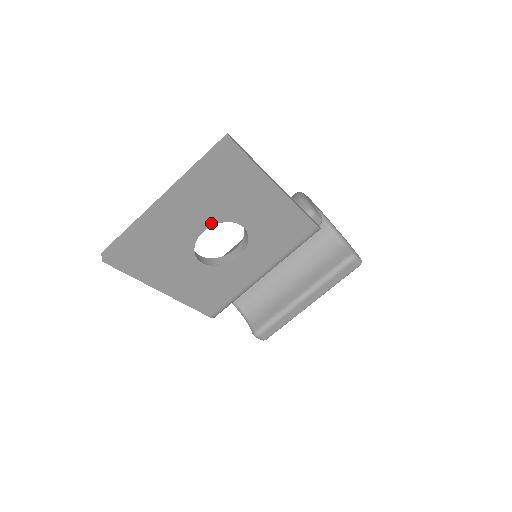
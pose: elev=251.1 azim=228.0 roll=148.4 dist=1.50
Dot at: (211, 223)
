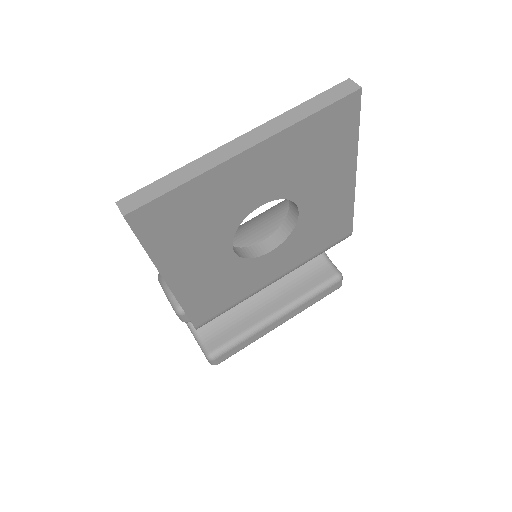
Dot at: (275, 196)
